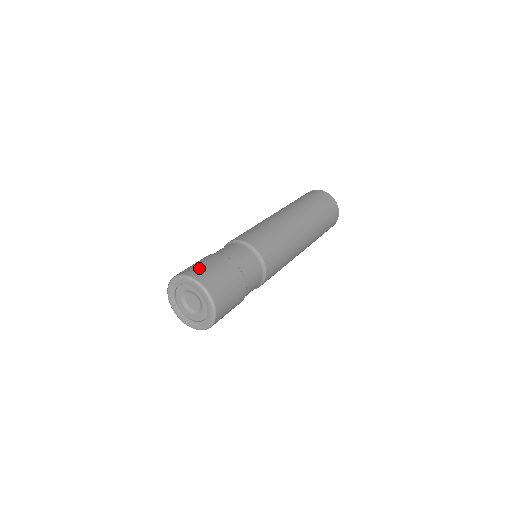
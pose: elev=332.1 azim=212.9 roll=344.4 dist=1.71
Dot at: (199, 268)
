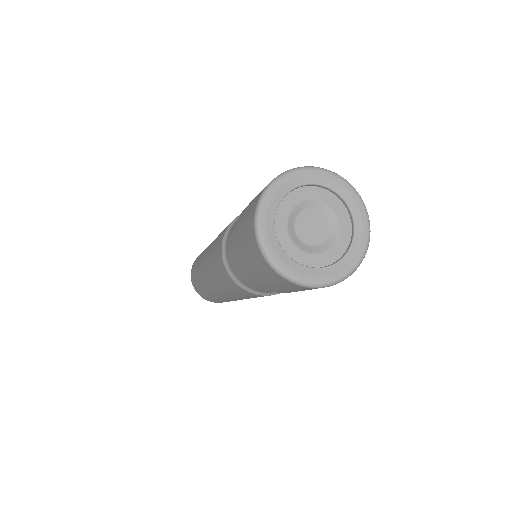
Dot at: occluded
